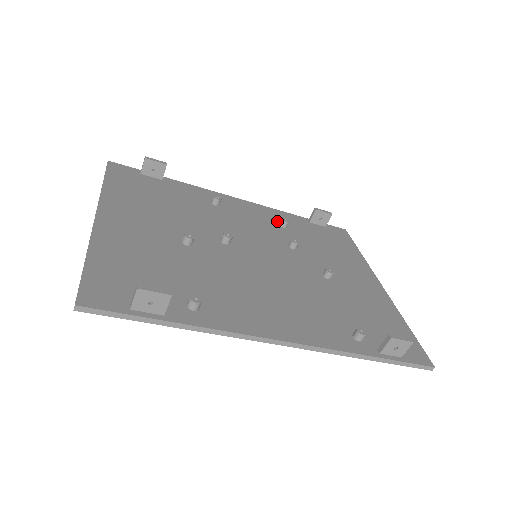
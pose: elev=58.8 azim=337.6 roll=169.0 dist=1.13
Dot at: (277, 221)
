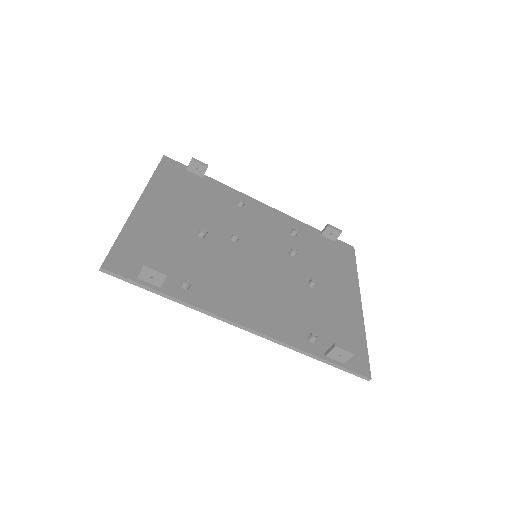
Dot at: (290, 229)
